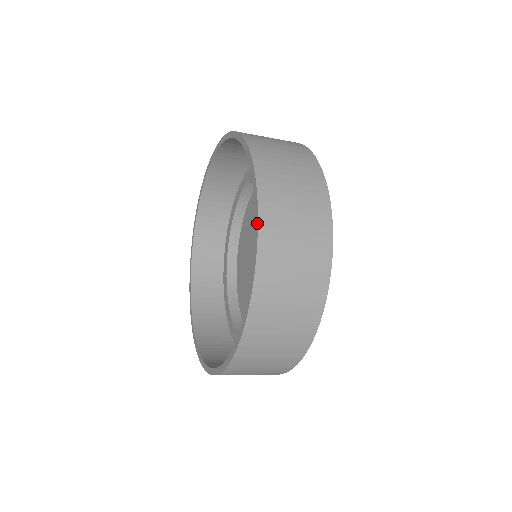
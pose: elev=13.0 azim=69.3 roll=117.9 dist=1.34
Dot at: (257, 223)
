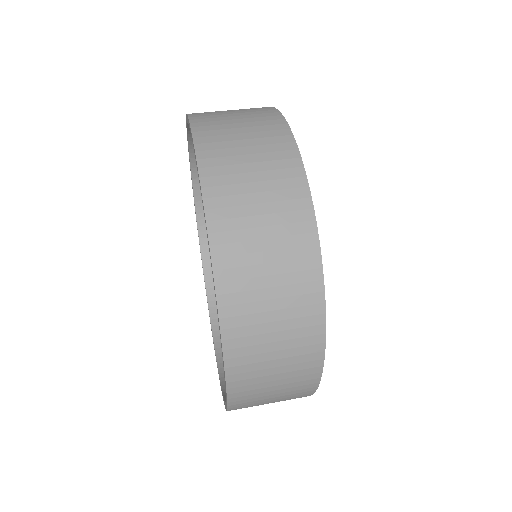
Dot at: (222, 353)
